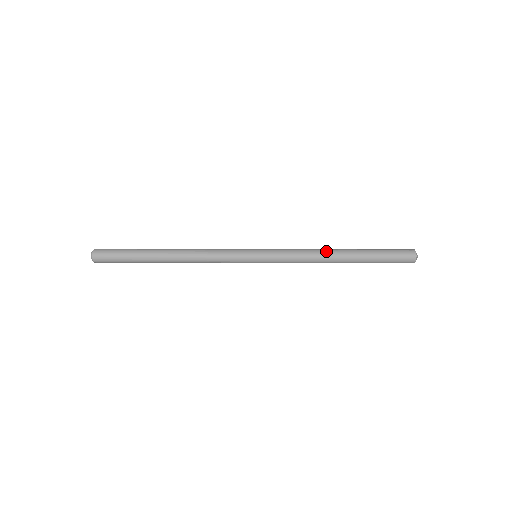
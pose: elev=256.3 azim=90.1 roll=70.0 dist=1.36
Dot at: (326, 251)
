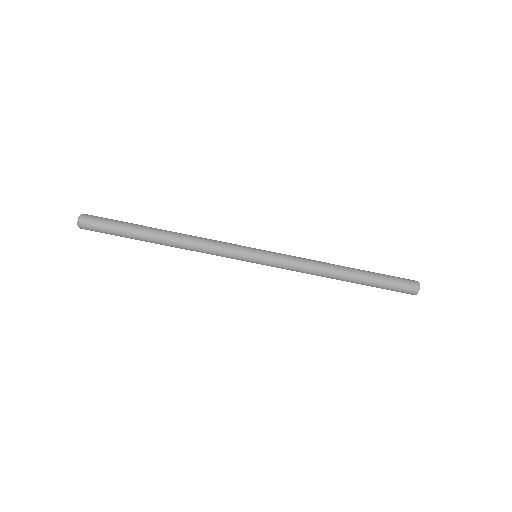
Dot at: (329, 270)
